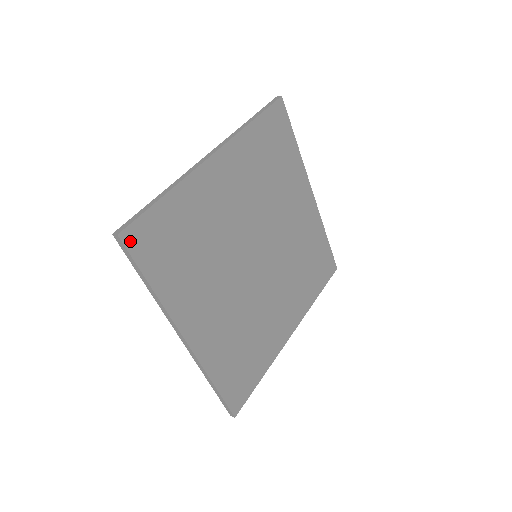
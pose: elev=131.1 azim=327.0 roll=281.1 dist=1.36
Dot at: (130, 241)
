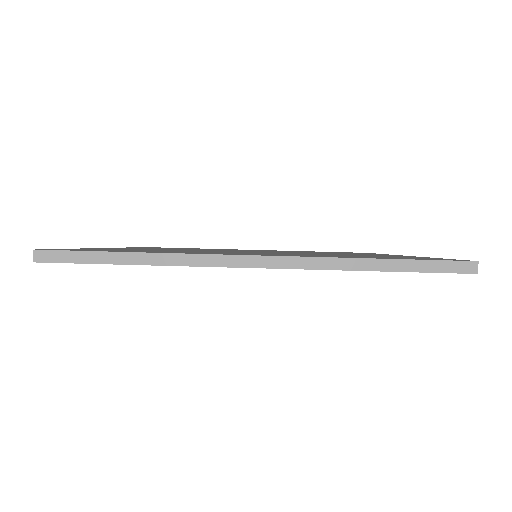
Dot at: occluded
